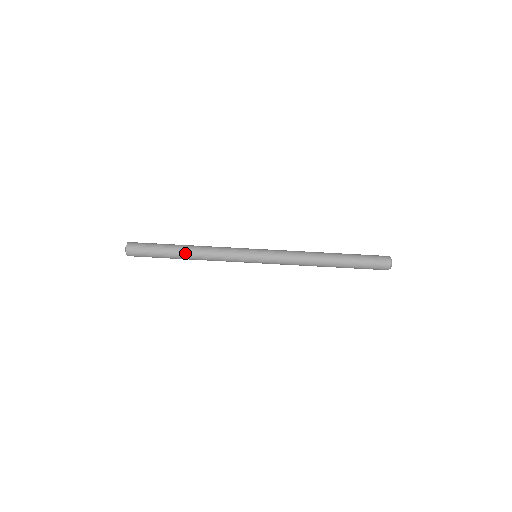
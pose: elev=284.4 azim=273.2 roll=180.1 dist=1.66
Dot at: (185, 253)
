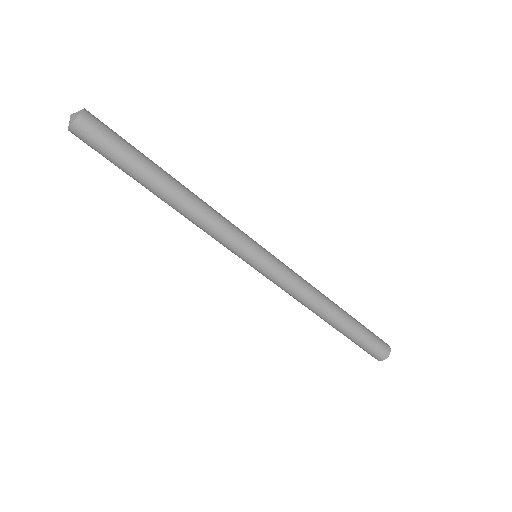
Dot at: (169, 190)
